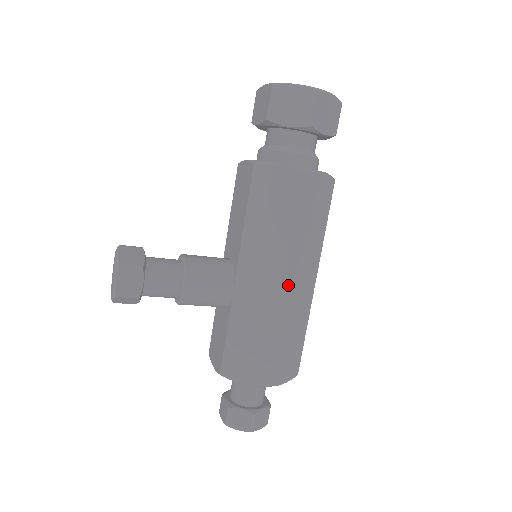
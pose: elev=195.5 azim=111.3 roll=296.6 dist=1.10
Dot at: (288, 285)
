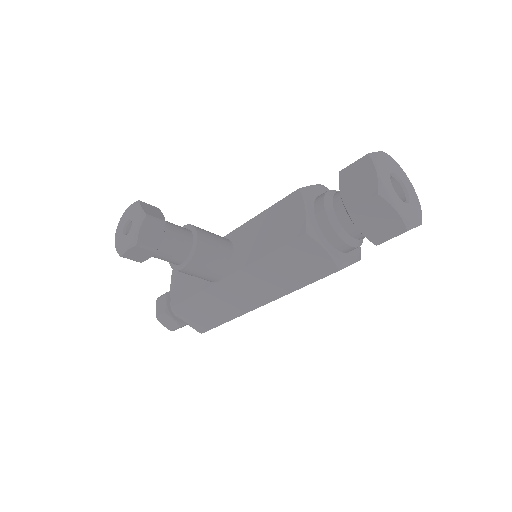
Dot at: occluded
